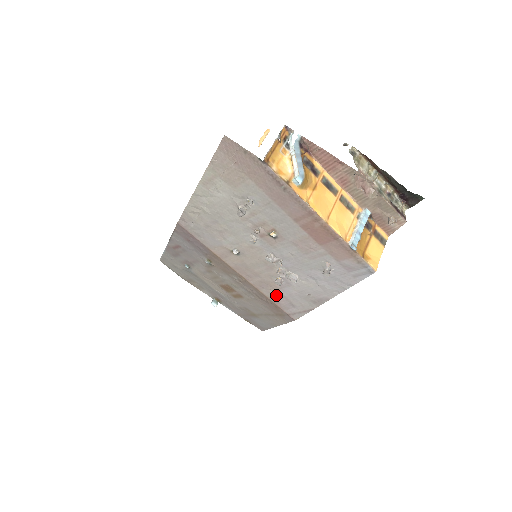
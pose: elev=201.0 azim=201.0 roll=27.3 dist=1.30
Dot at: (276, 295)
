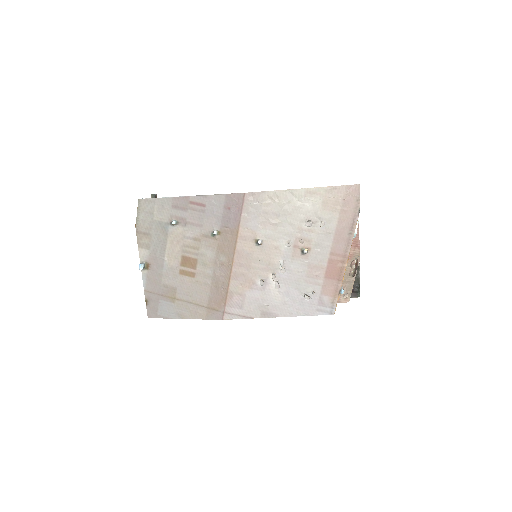
Dot at: (239, 291)
